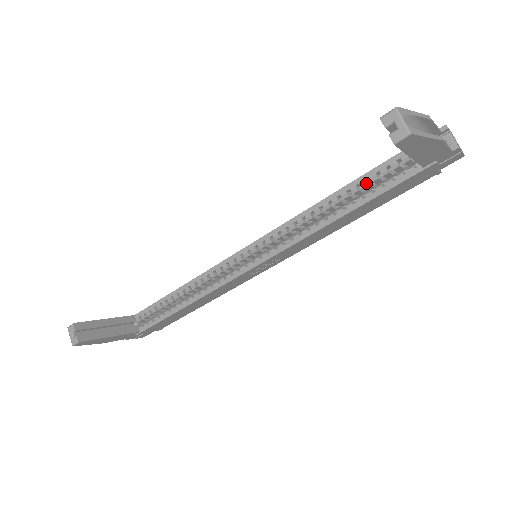
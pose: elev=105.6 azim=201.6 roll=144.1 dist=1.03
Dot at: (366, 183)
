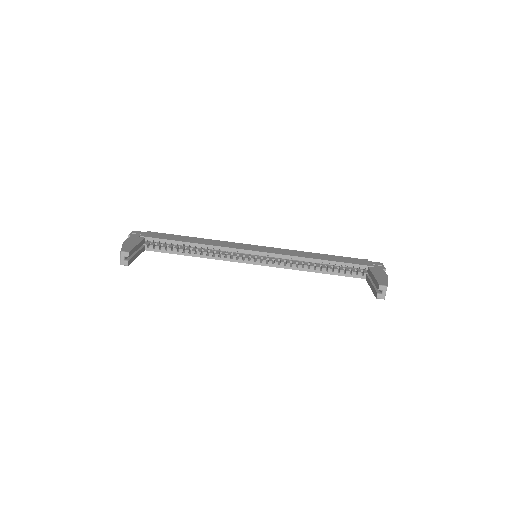
Dot at: (338, 266)
